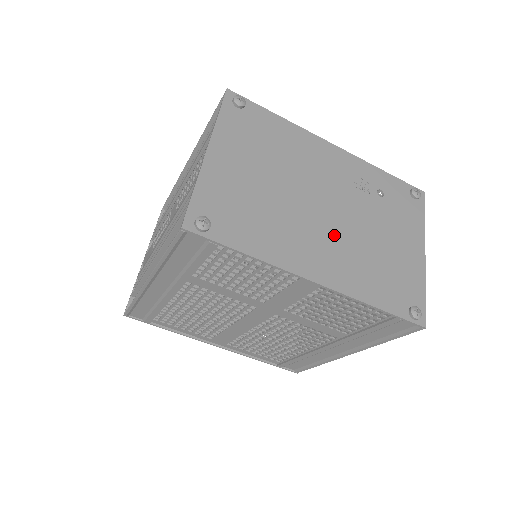
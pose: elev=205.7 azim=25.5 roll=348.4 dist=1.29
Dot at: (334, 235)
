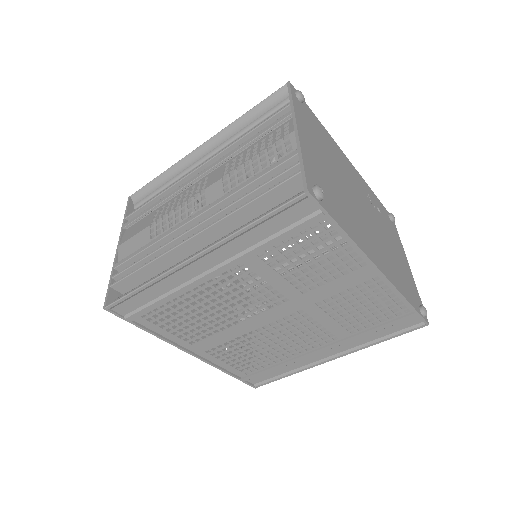
Dot at: (374, 234)
